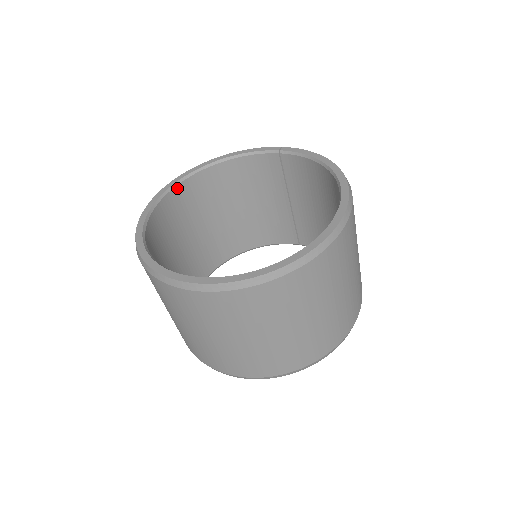
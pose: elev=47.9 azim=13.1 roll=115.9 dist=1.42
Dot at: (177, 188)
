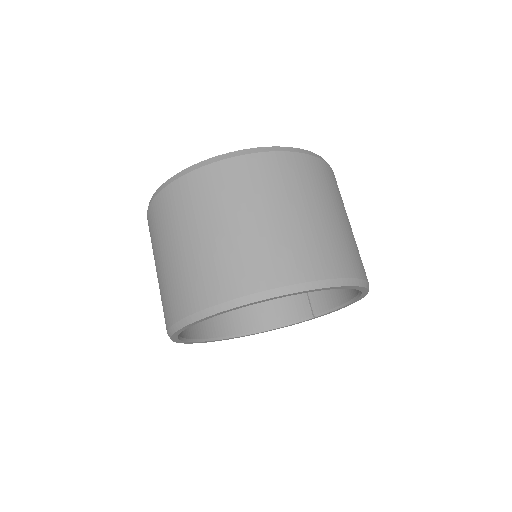
Dot at: occluded
